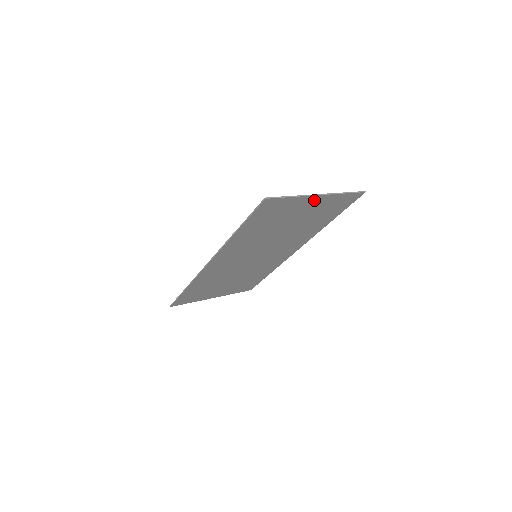
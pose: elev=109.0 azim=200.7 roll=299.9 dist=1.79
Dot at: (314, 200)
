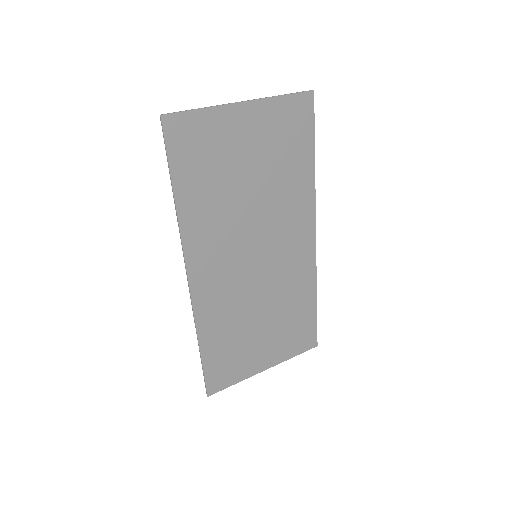
Dot at: (244, 114)
